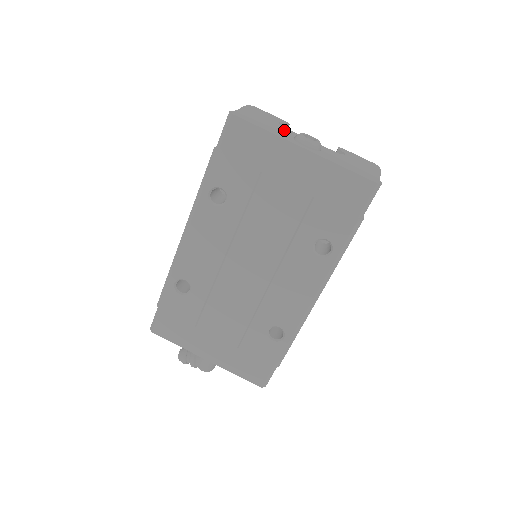
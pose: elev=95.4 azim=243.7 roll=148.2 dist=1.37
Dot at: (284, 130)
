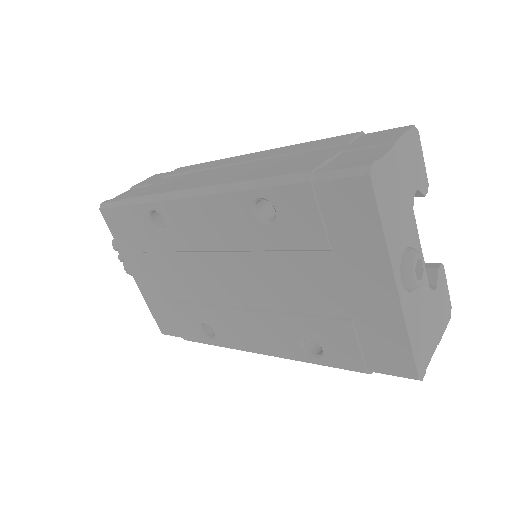
Dot at: (408, 222)
